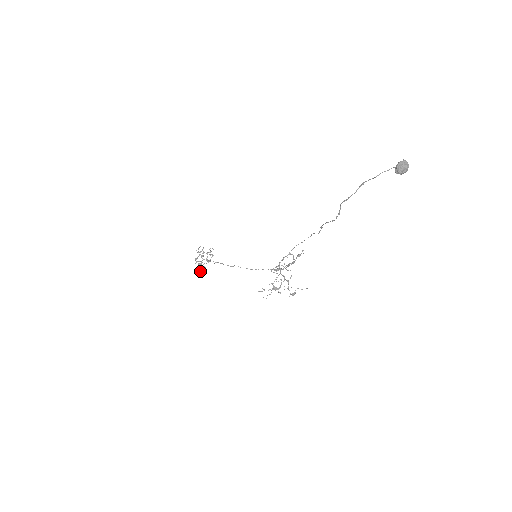
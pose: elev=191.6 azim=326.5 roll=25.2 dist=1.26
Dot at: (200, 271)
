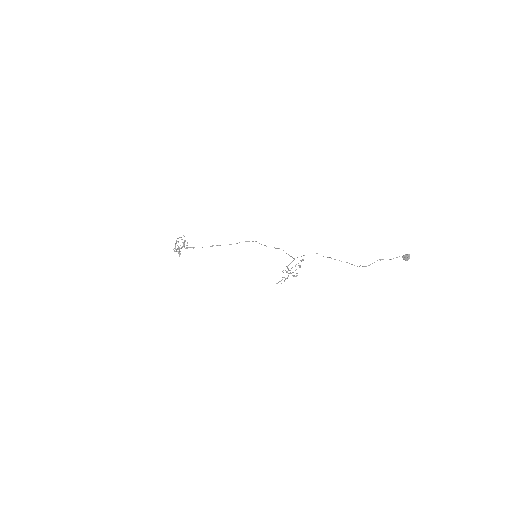
Dot at: (179, 255)
